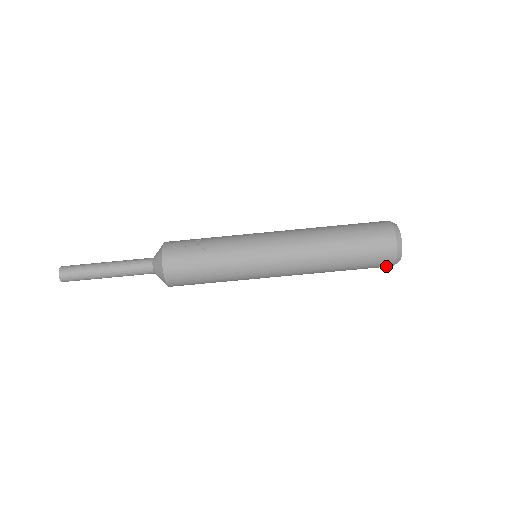
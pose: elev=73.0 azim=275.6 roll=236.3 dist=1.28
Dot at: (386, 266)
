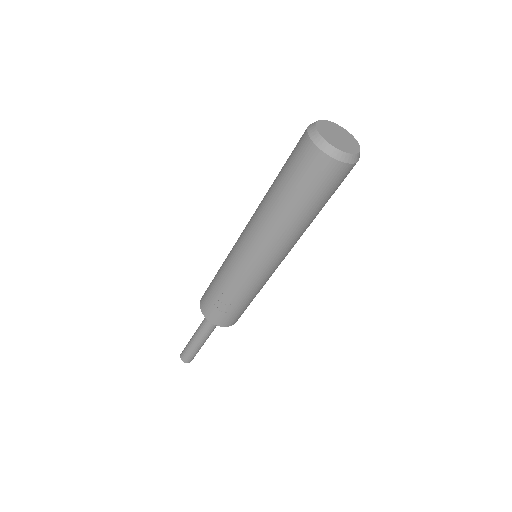
Dot at: occluded
